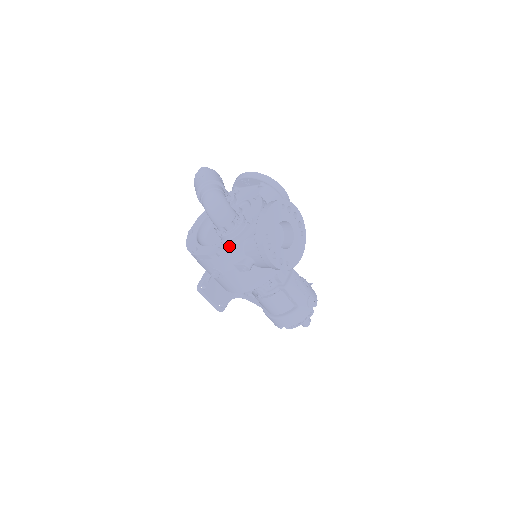
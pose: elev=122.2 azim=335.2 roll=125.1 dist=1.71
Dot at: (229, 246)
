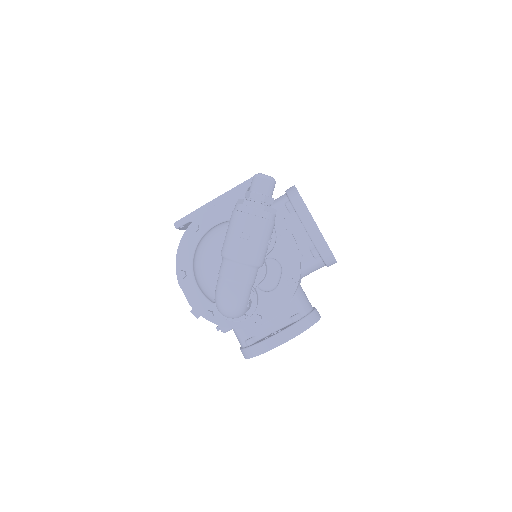
Dot at: (216, 324)
